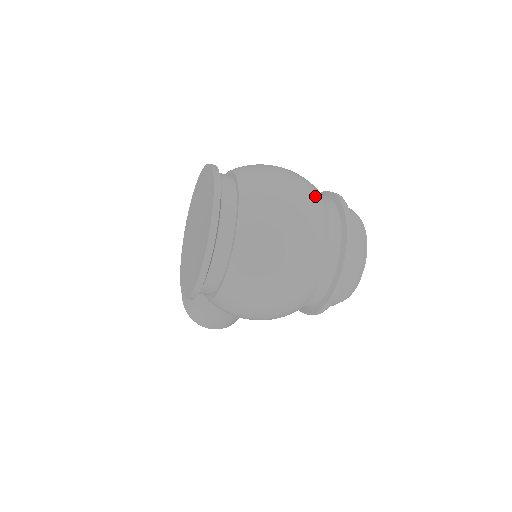
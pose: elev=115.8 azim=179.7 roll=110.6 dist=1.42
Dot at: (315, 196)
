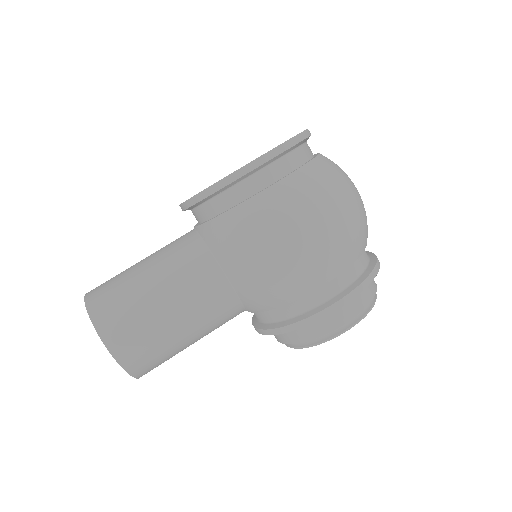
Dot at: occluded
